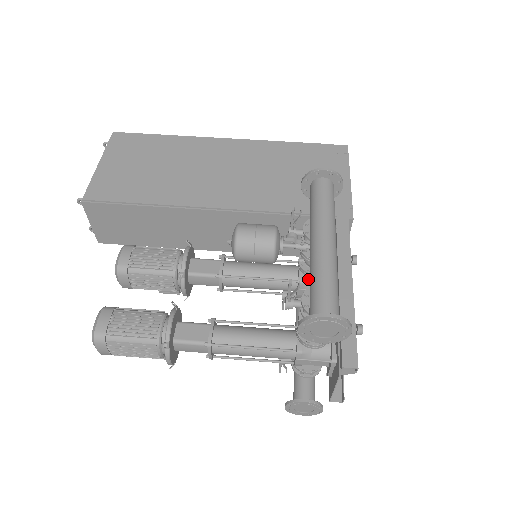
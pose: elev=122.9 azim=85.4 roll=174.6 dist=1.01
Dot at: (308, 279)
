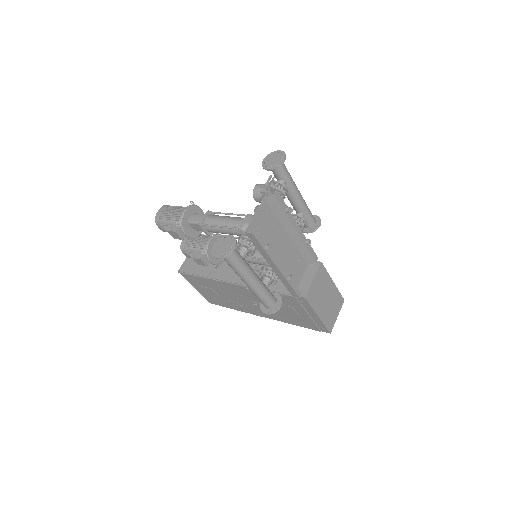
Dot at: occluded
